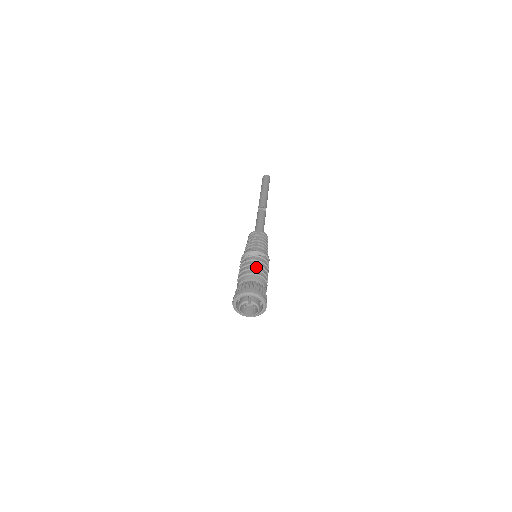
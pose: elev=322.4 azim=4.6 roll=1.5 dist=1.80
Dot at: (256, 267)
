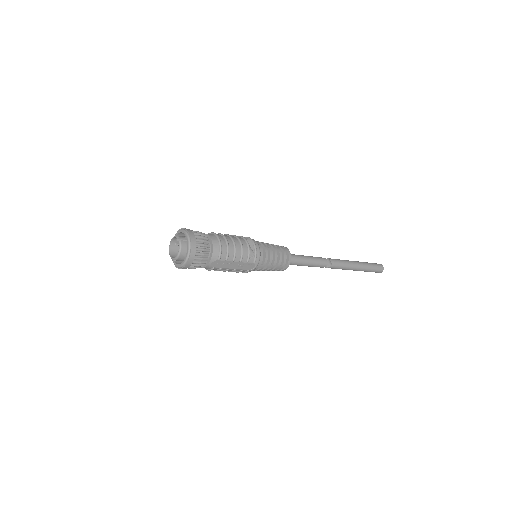
Dot at: (230, 242)
